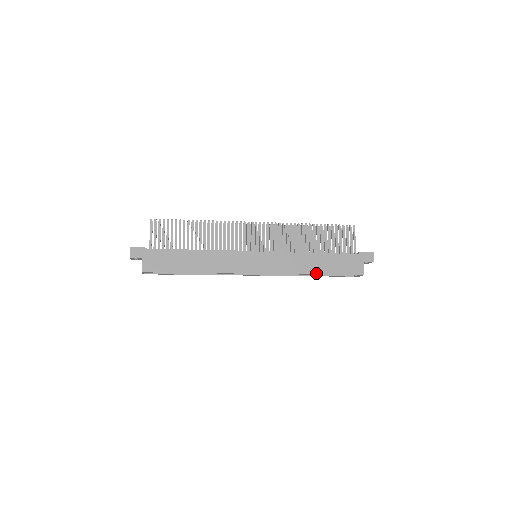
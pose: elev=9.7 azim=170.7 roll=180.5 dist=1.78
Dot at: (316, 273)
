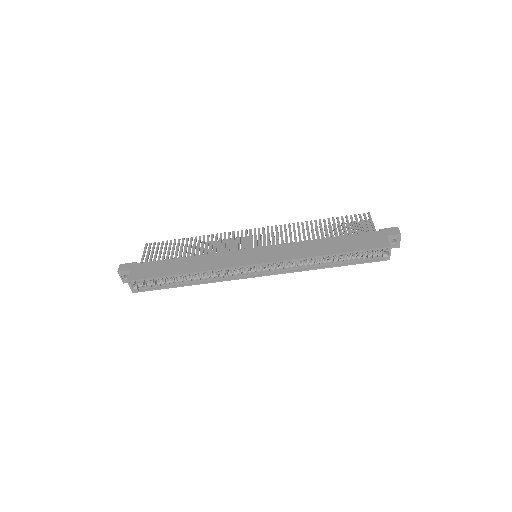
Dot at: (327, 254)
